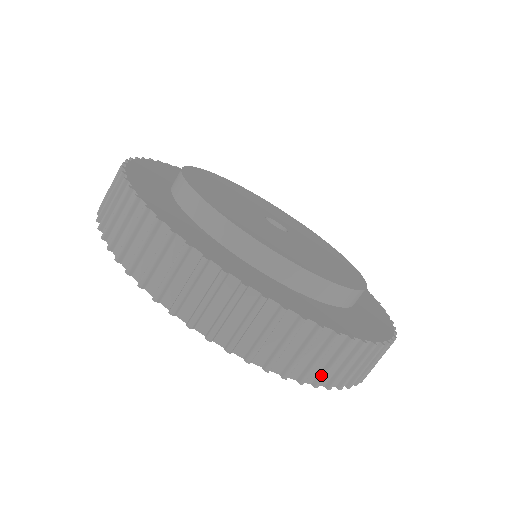
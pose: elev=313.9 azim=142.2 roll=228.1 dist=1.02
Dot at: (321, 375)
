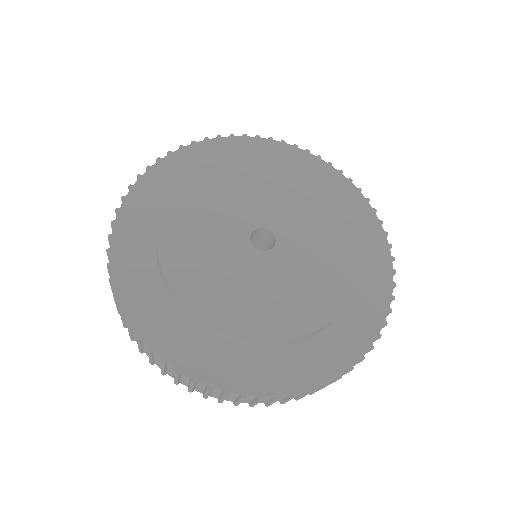
Dot at: (235, 402)
